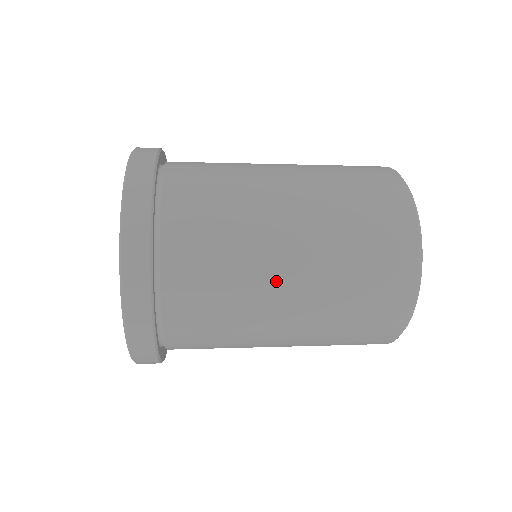
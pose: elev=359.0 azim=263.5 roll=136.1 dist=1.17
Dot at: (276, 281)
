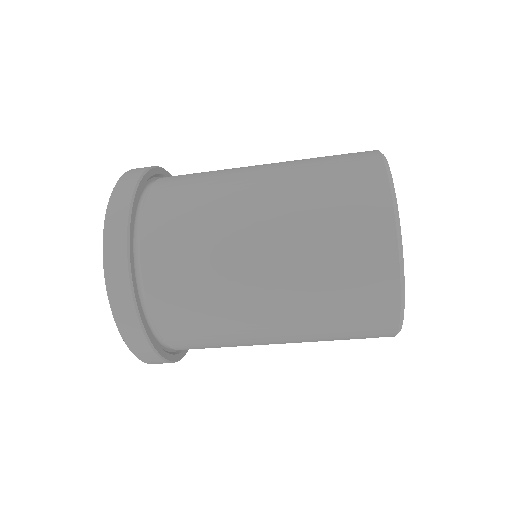
Dot at: (255, 316)
